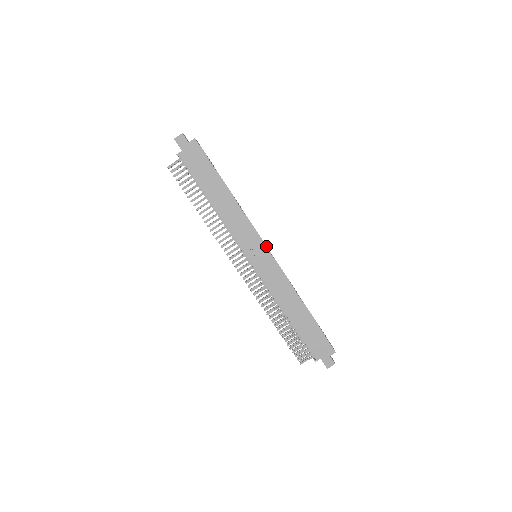
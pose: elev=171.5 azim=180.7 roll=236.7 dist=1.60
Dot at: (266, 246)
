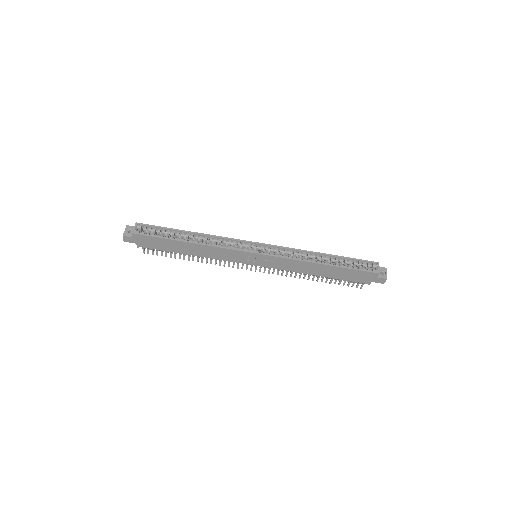
Dot at: (256, 244)
